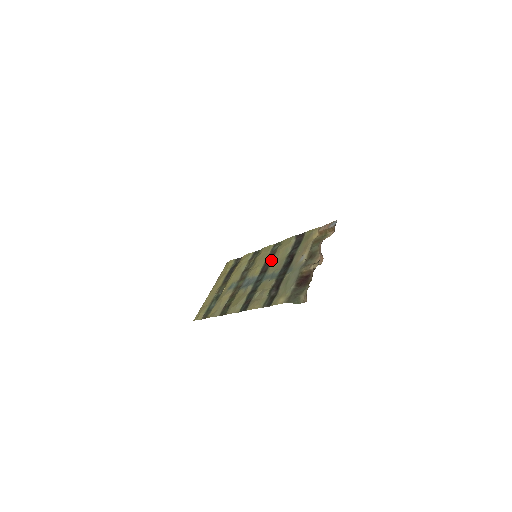
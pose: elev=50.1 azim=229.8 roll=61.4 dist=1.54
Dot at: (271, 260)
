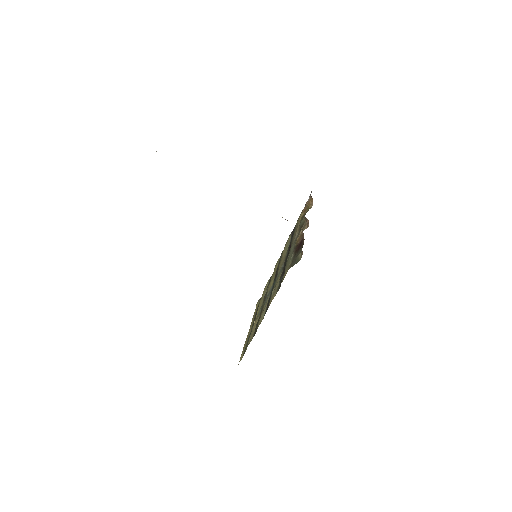
Dot at: occluded
